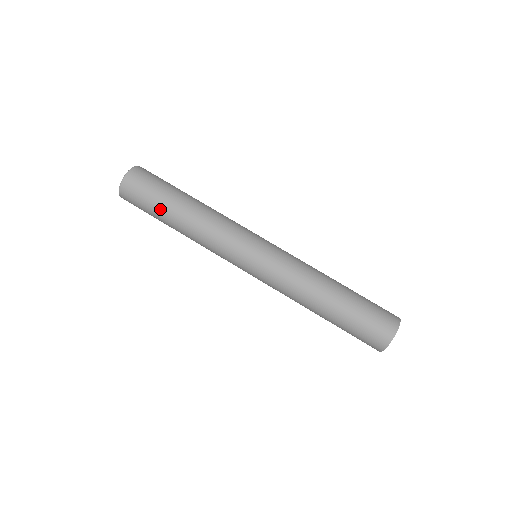
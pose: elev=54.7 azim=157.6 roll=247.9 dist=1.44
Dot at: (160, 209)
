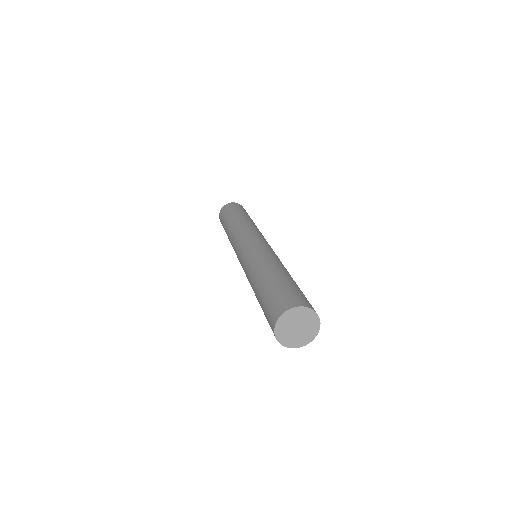
Dot at: (224, 226)
